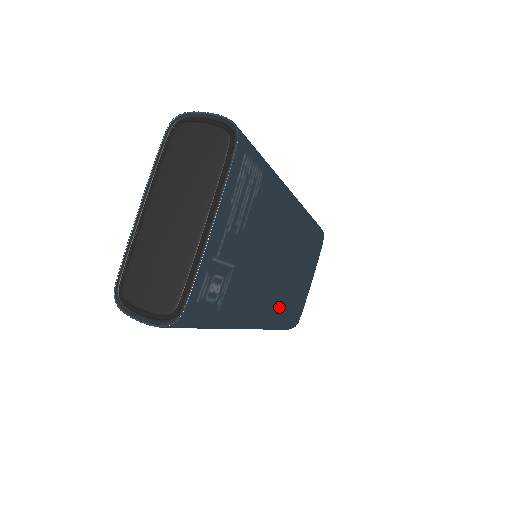
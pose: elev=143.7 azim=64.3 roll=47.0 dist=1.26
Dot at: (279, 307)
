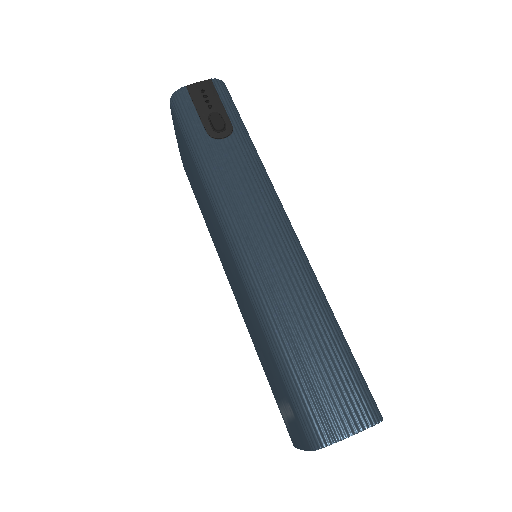
Dot at: occluded
